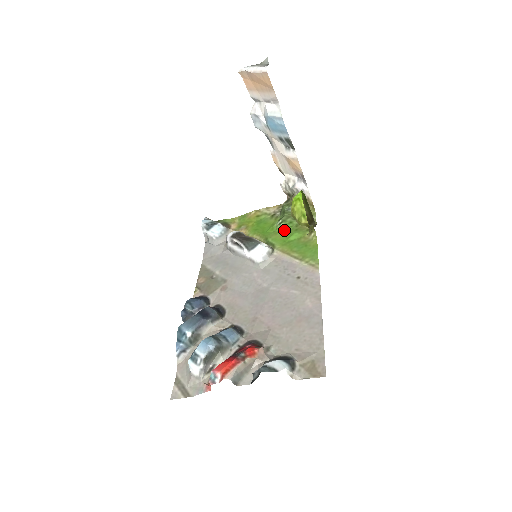
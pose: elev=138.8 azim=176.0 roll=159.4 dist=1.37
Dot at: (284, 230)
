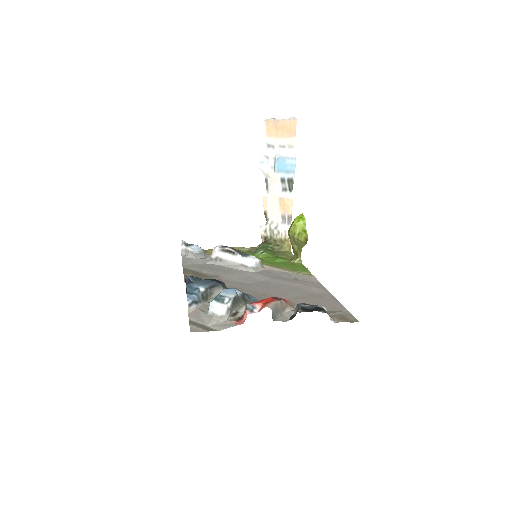
Dot at: (266, 257)
